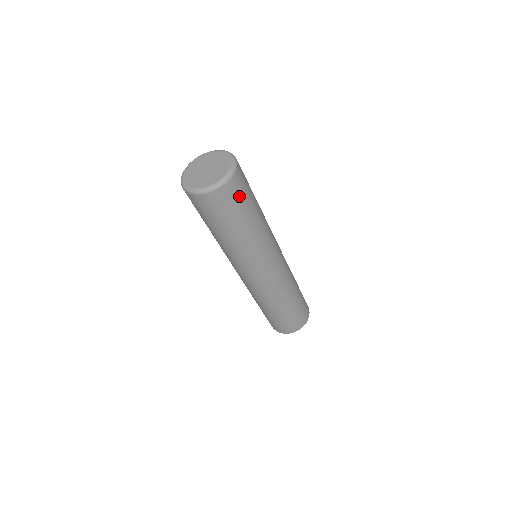
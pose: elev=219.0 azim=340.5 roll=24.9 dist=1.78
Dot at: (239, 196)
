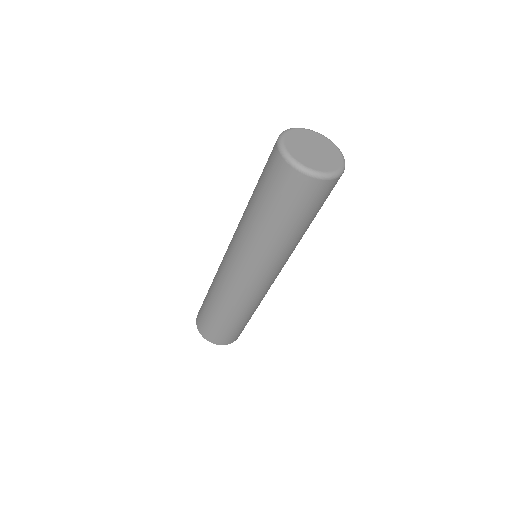
Dot at: occluded
